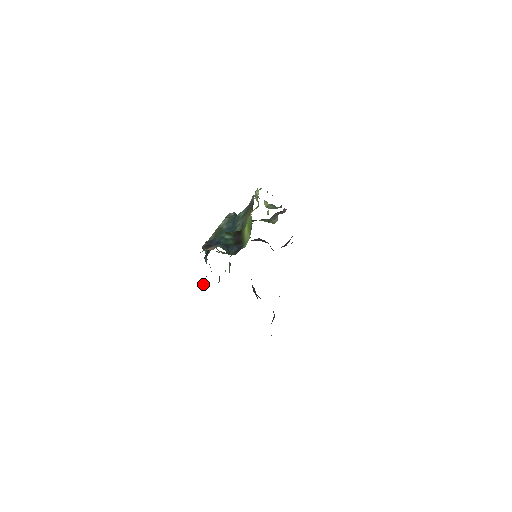
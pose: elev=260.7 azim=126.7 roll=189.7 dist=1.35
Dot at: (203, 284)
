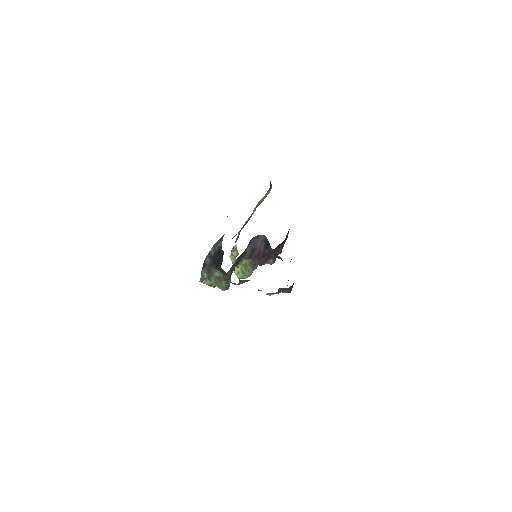
Dot at: (219, 262)
